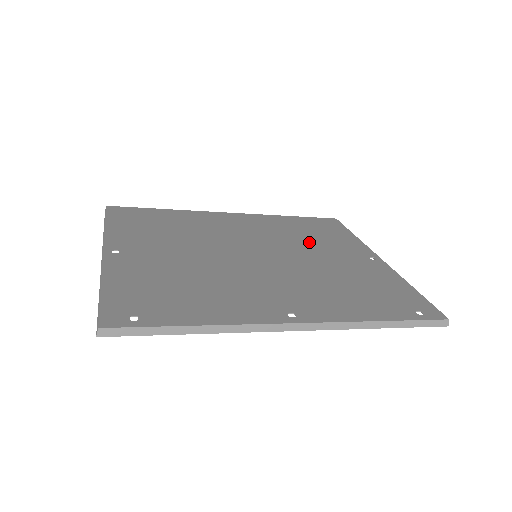
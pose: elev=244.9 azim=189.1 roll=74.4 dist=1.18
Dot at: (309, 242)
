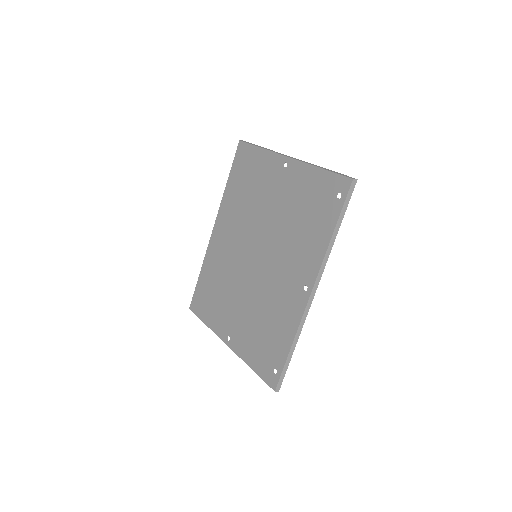
Dot at: (256, 200)
